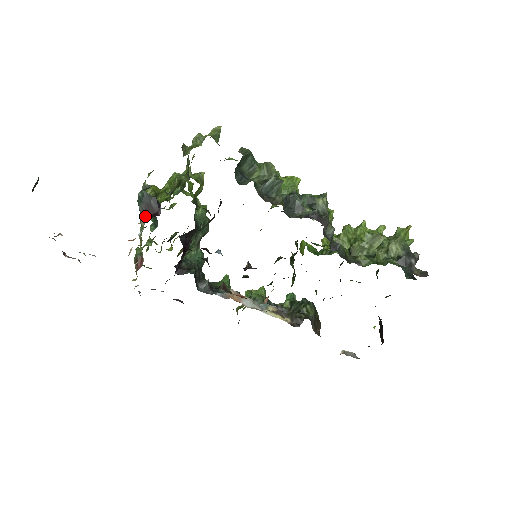
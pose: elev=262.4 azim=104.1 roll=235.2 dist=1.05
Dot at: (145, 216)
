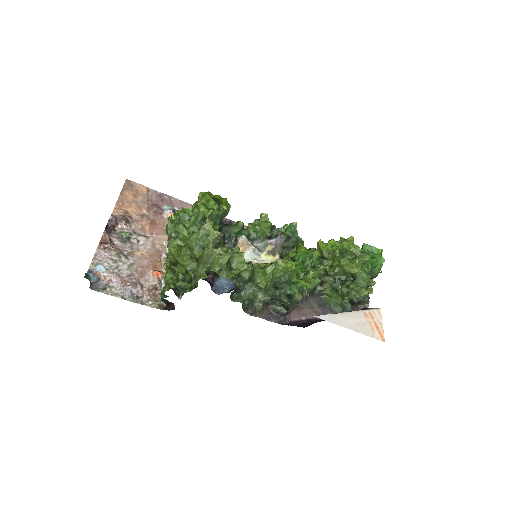
Dot at: (165, 304)
